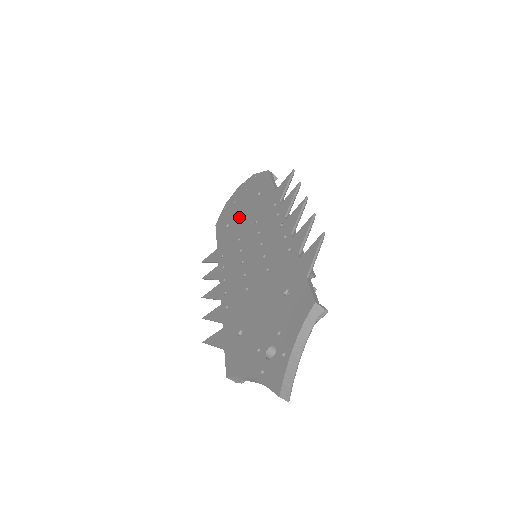
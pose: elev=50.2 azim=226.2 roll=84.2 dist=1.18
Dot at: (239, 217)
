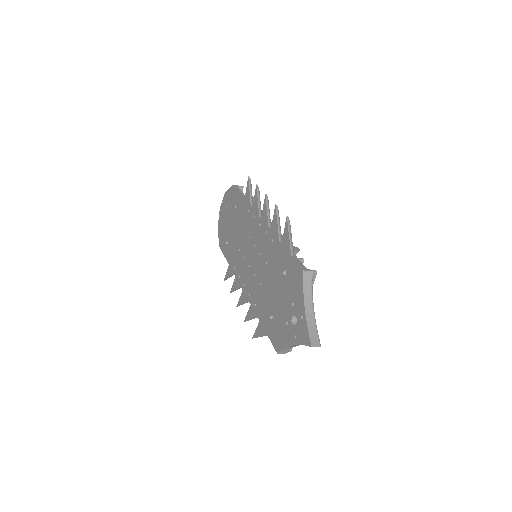
Dot at: (231, 232)
